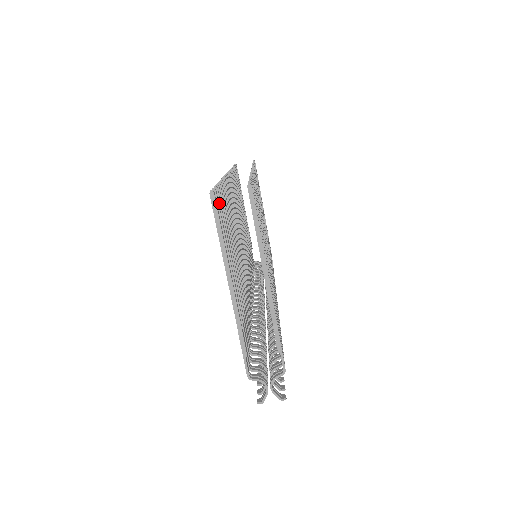
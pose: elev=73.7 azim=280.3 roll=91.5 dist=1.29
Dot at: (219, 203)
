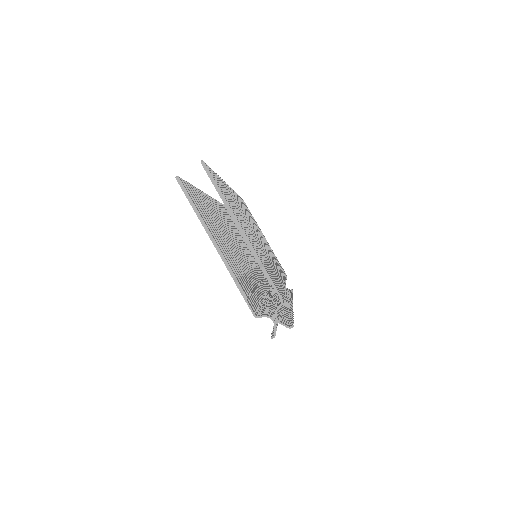
Dot at: (190, 191)
